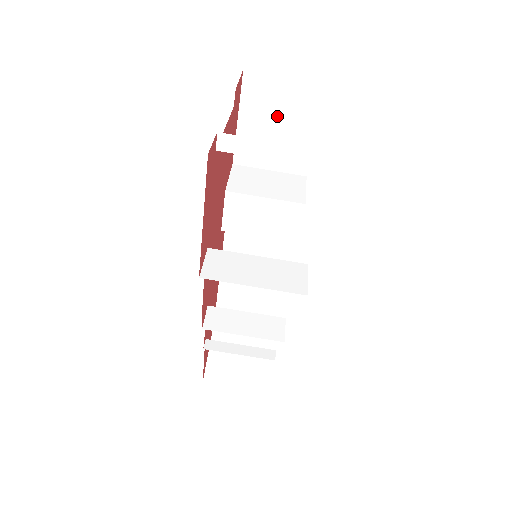
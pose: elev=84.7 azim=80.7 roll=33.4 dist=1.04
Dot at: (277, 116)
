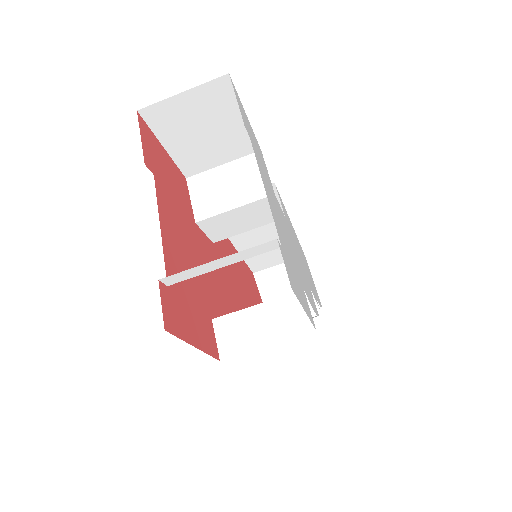
Dot at: (198, 125)
